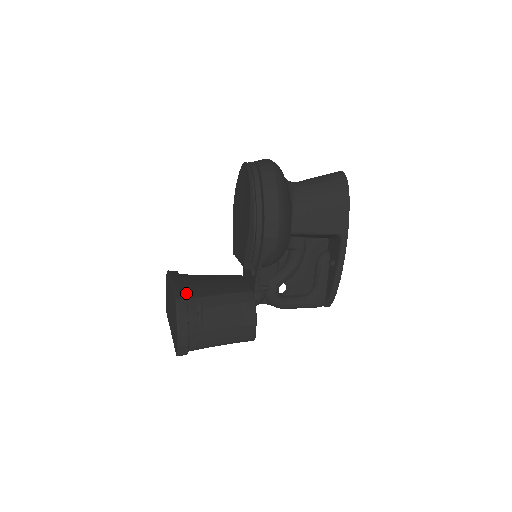
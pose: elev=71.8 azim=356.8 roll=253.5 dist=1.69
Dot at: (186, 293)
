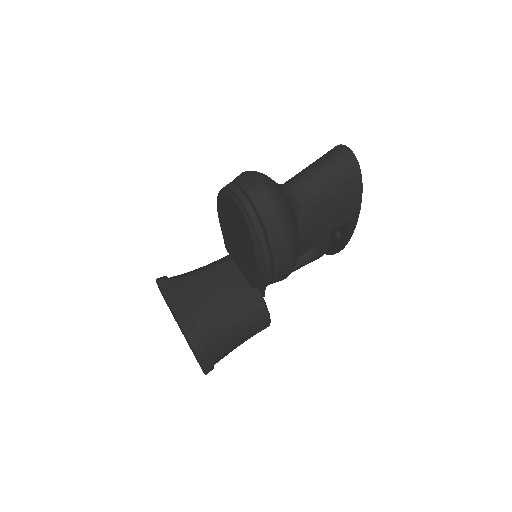
Dot at: (197, 329)
